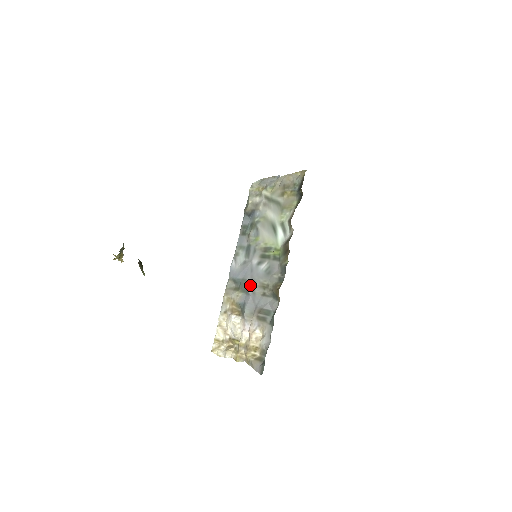
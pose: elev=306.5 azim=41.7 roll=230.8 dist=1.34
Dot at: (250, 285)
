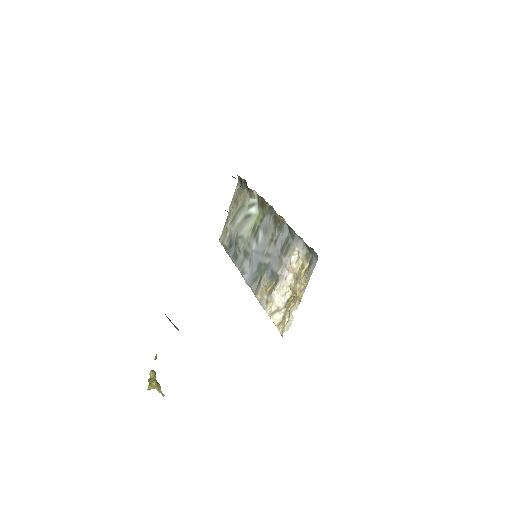
Dot at: (264, 258)
